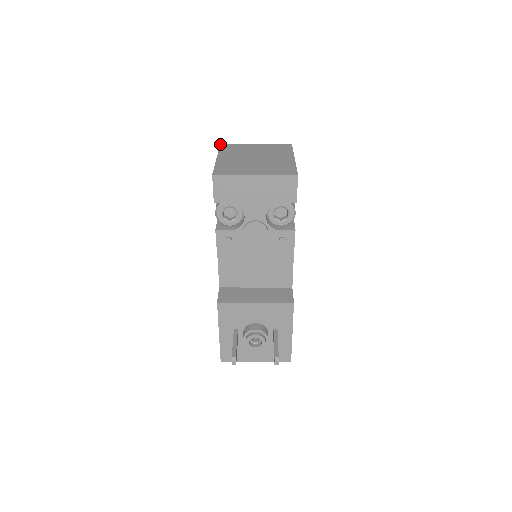
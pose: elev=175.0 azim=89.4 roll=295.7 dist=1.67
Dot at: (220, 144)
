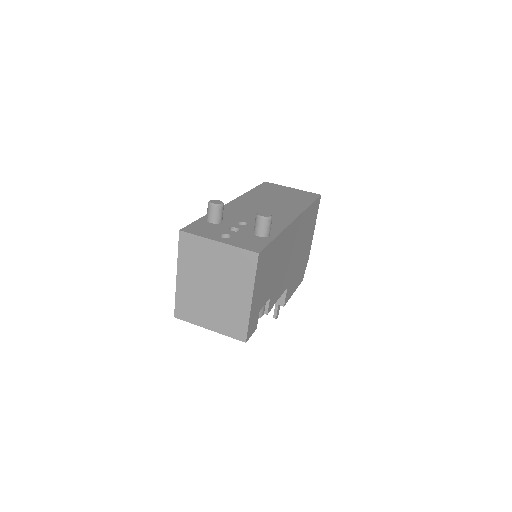
Dot at: (179, 230)
